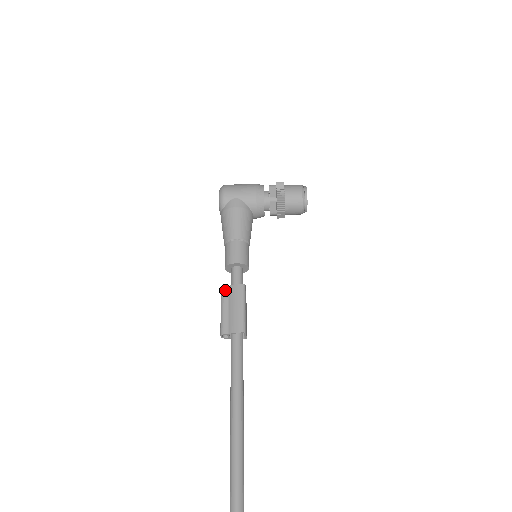
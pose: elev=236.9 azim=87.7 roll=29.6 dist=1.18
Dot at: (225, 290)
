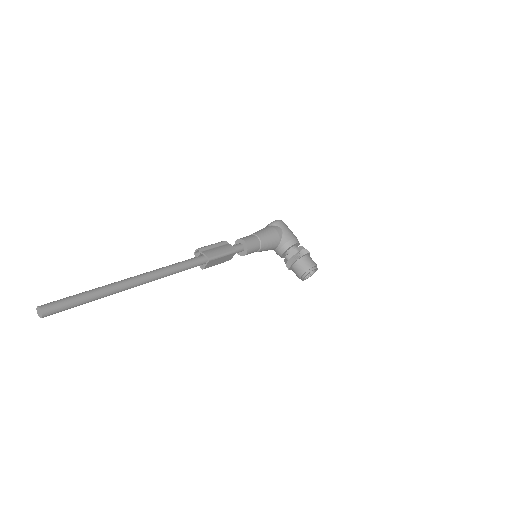
Dot at: (225, 242)
